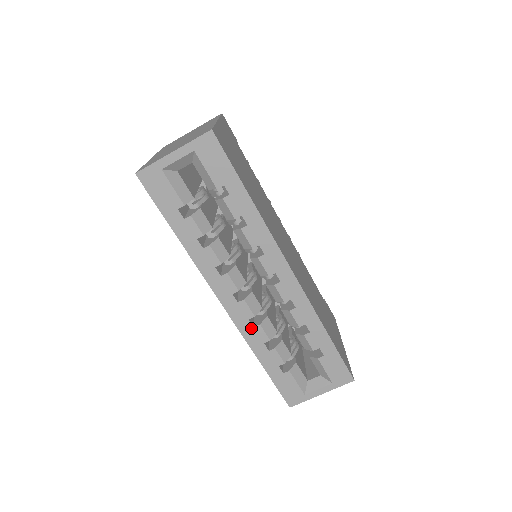
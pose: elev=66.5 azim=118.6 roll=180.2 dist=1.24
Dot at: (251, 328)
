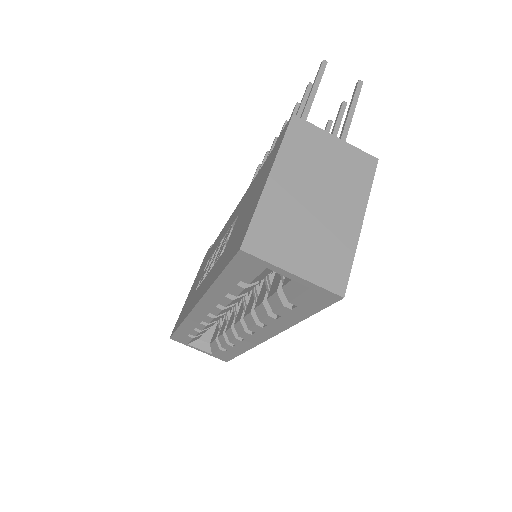
Dot at: (197, 322)
